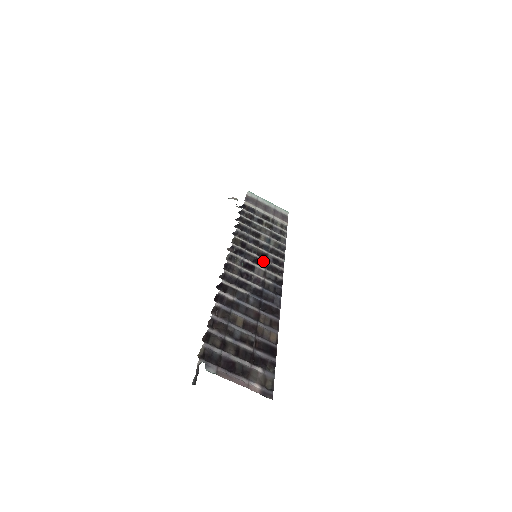
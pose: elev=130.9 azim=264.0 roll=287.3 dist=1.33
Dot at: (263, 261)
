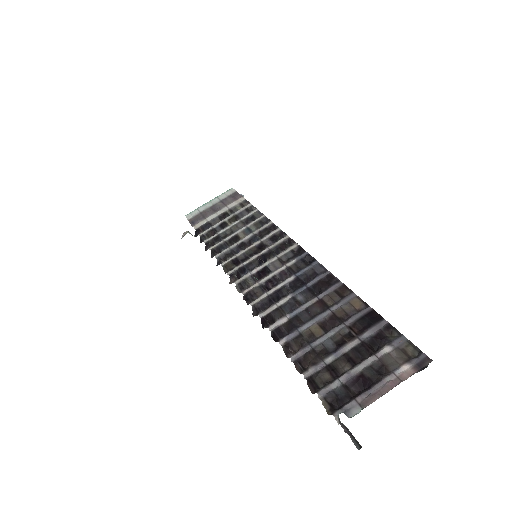
Dot at: (266, 253)
